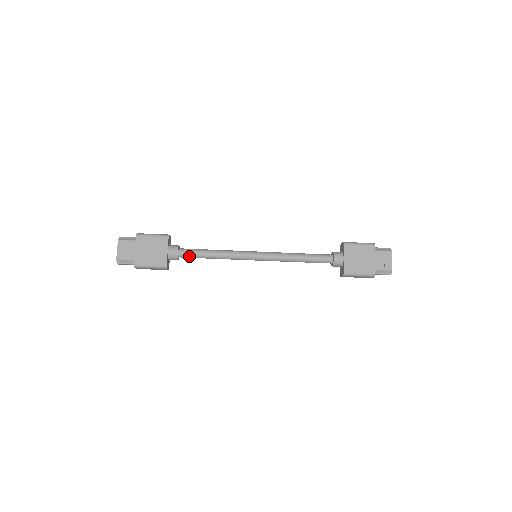
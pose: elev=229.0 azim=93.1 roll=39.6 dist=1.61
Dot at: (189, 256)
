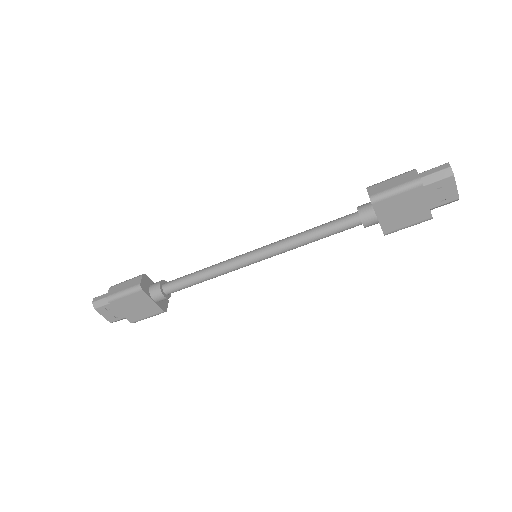
Dot at: (179, 290)
